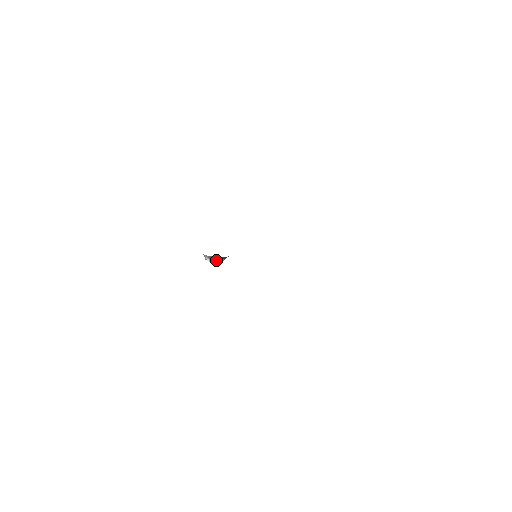
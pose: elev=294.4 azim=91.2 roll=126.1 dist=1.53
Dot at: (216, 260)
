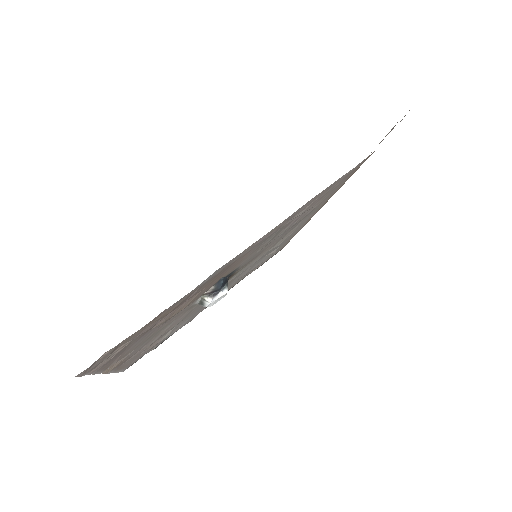
Dot at: (219, 292)
